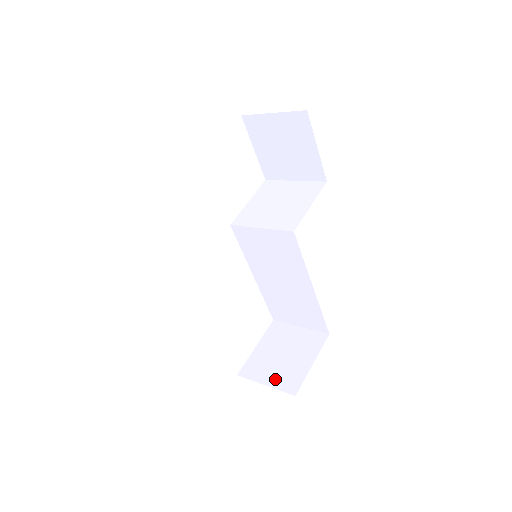
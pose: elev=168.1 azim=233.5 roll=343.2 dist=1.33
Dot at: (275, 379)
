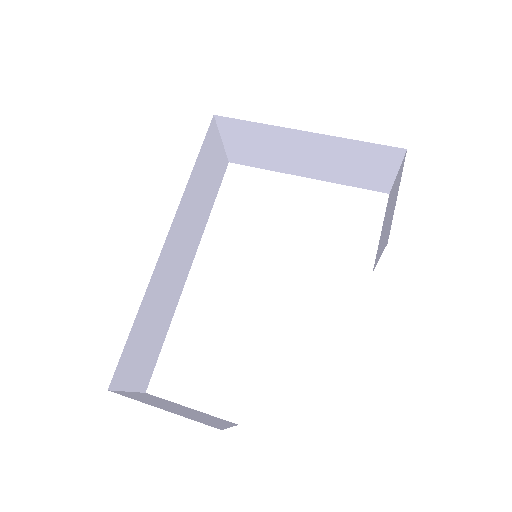
Dot at: (137, 395)
